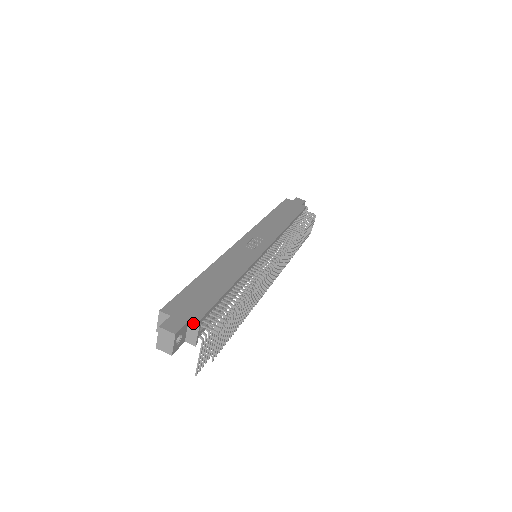
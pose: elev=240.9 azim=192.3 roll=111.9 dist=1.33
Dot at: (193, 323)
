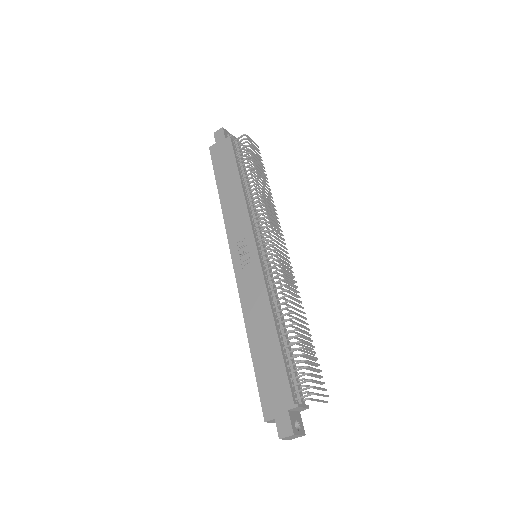
Dot at: (292, 409)
